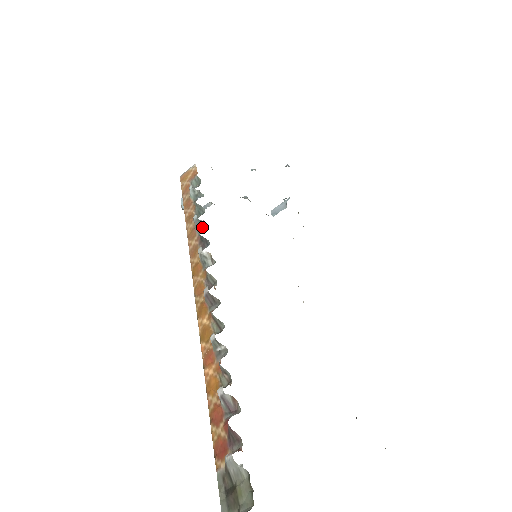
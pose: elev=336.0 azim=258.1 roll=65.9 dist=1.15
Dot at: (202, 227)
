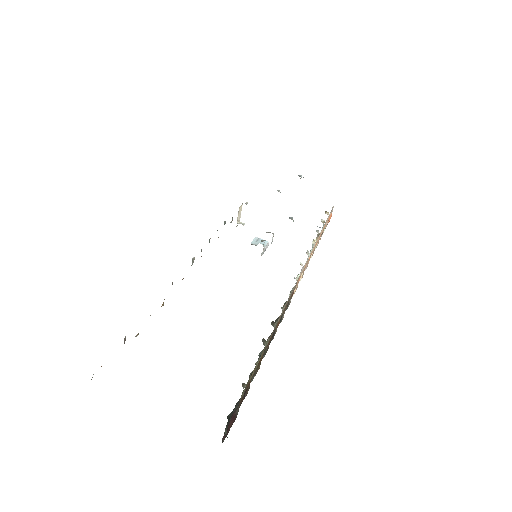
Dot at: occluded
